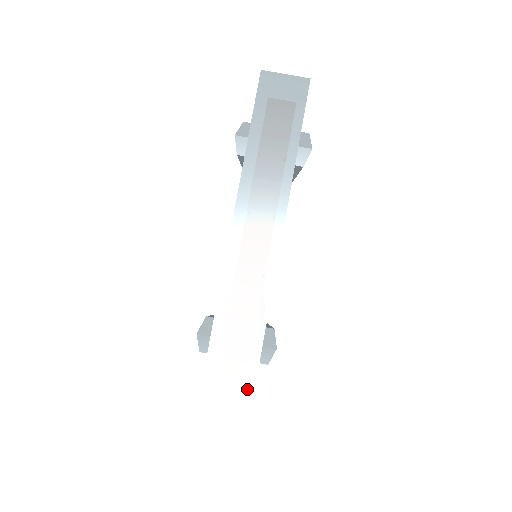
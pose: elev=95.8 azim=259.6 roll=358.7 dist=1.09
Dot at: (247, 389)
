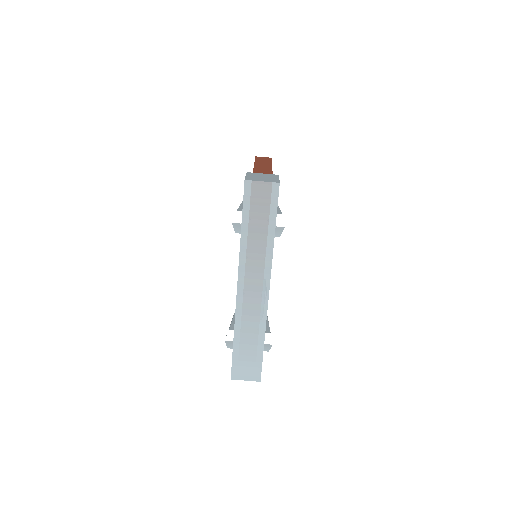
Dot at: (258, 368)
